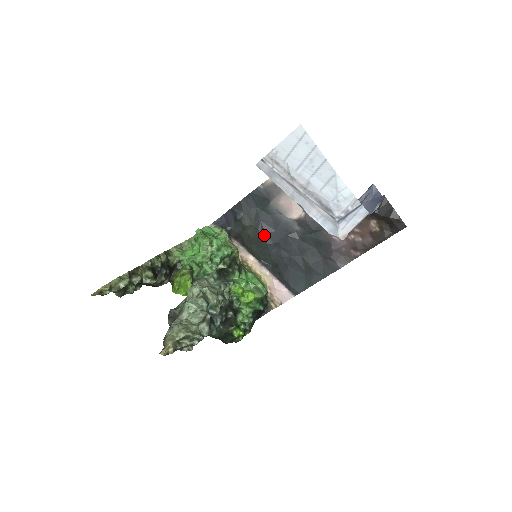
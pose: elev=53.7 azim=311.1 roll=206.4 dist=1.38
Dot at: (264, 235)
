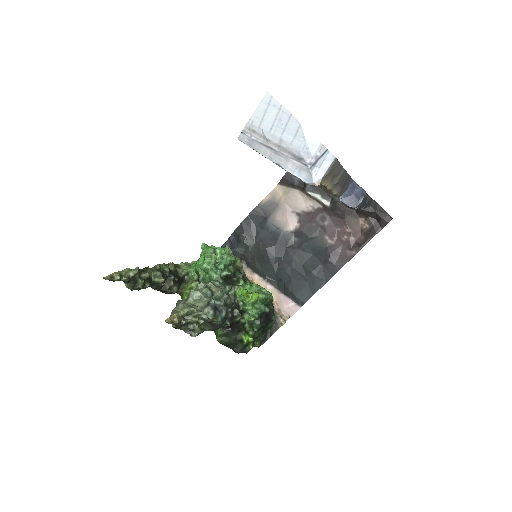
Dot at: (265, 250)
